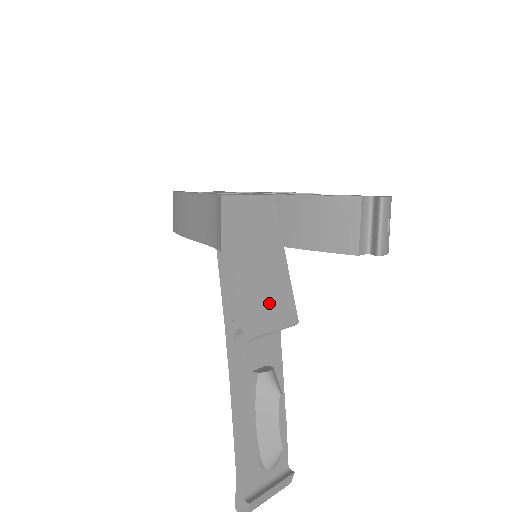
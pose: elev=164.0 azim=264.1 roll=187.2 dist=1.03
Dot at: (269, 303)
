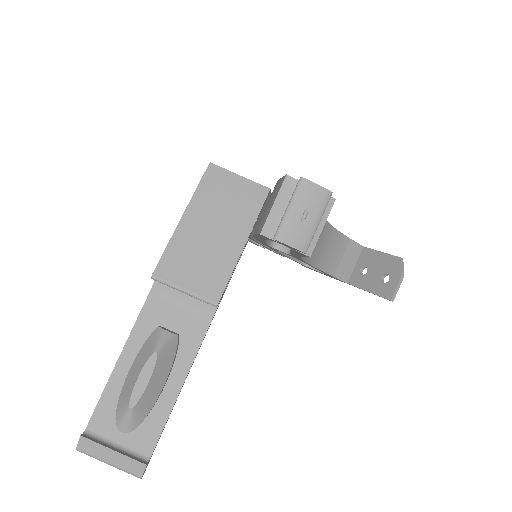
Dot at: (194, 265)
